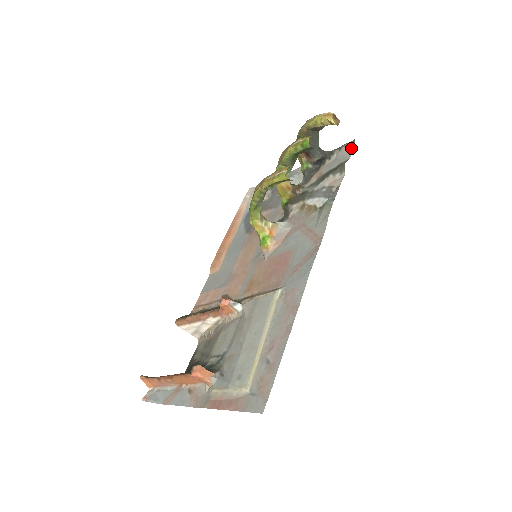
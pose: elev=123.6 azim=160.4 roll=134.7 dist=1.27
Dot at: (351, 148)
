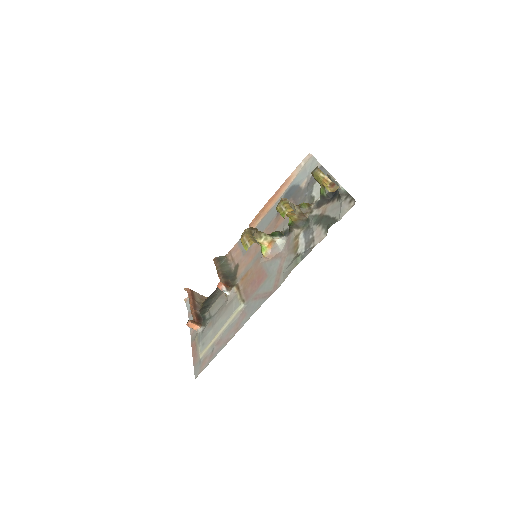
Dot at: (349, 207)
